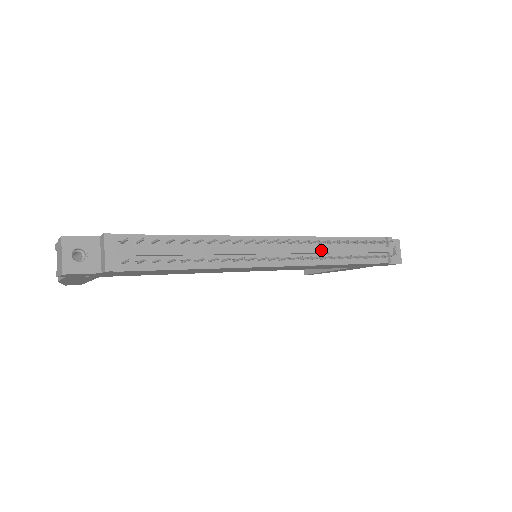
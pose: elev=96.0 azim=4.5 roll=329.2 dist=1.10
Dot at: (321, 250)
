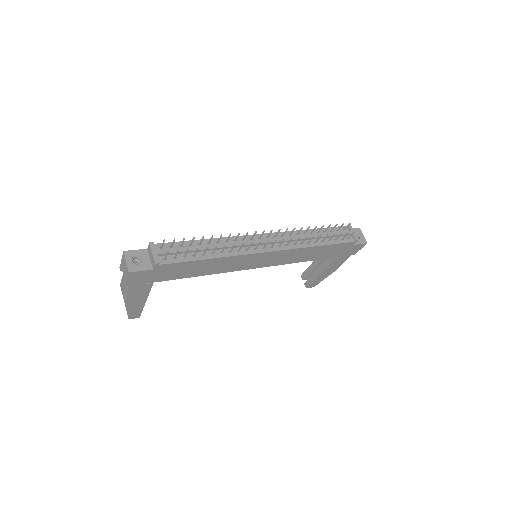
Dot at: occluded
